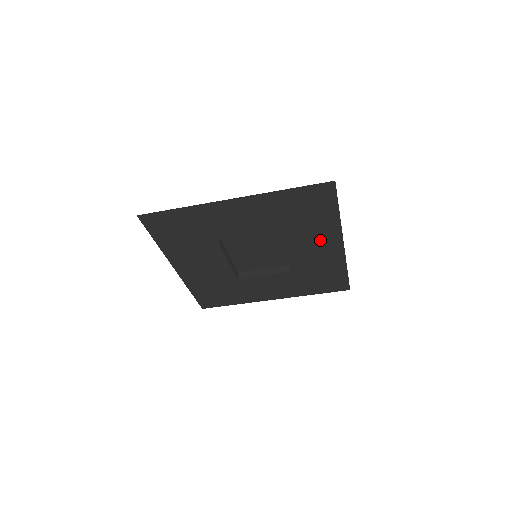
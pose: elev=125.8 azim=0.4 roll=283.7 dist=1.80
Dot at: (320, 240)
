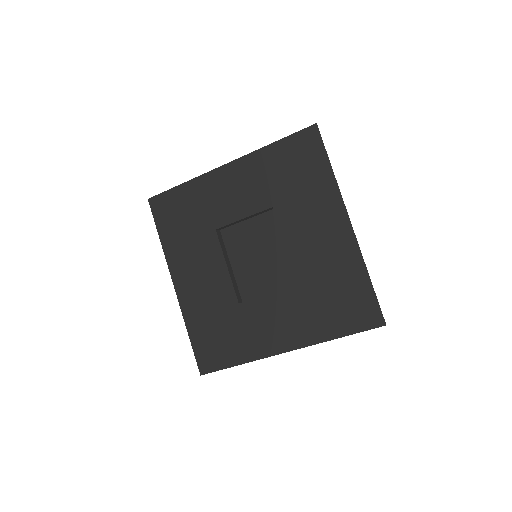
Dot at: (321, 218)
